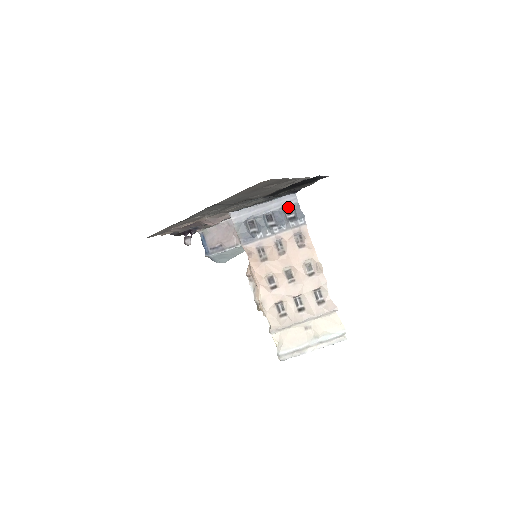
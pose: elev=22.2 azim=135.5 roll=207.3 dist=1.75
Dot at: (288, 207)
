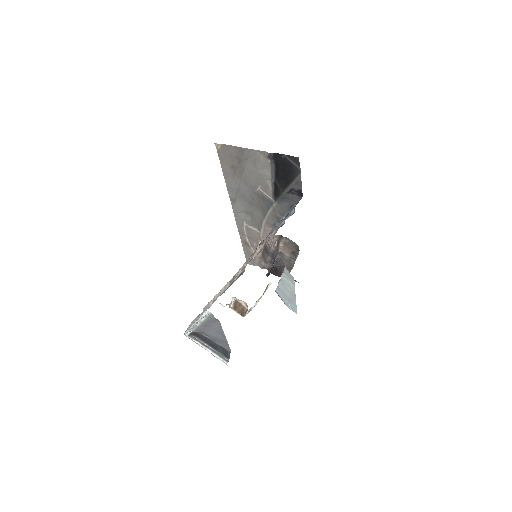
Dot at: occluded
